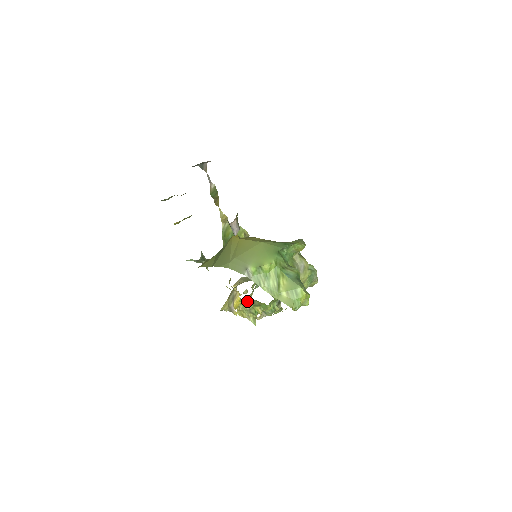
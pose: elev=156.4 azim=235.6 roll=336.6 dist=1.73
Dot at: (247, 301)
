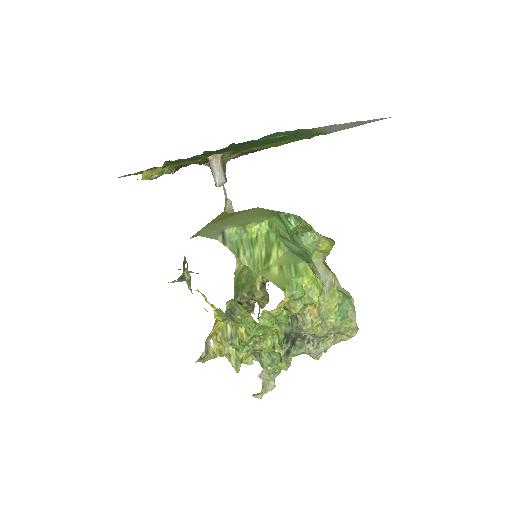
Dot at: (230, 324)
